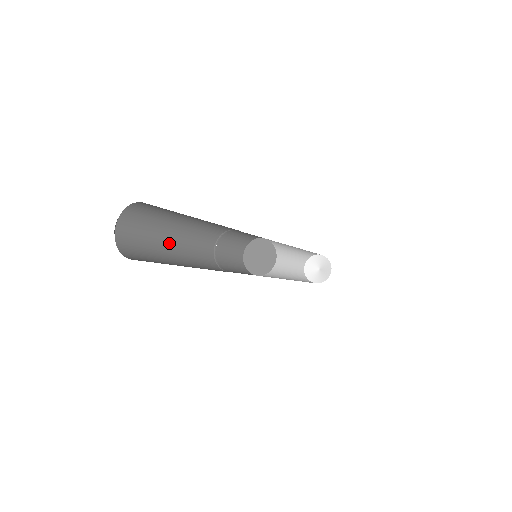
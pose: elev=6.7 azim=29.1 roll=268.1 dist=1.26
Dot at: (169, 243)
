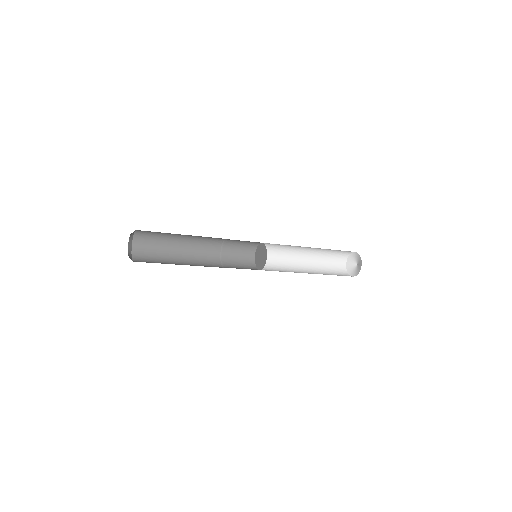
Dot at: (176, 252)
